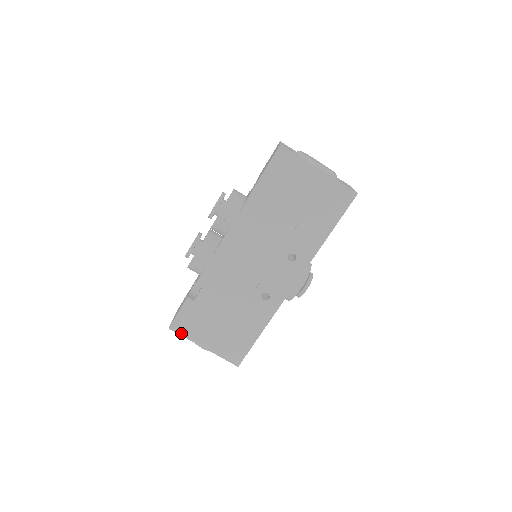
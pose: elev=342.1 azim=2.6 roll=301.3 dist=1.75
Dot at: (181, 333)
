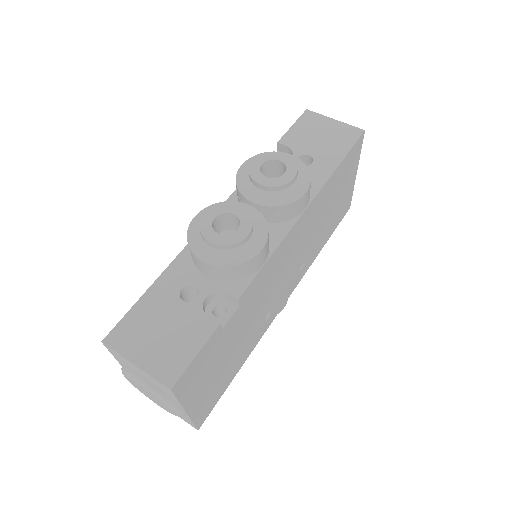
Dot at: (179, 394)
